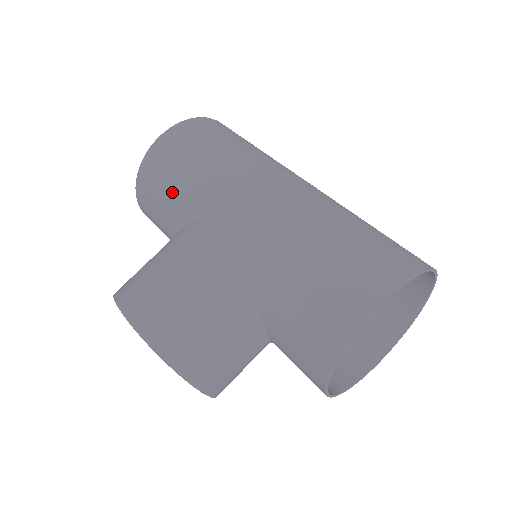
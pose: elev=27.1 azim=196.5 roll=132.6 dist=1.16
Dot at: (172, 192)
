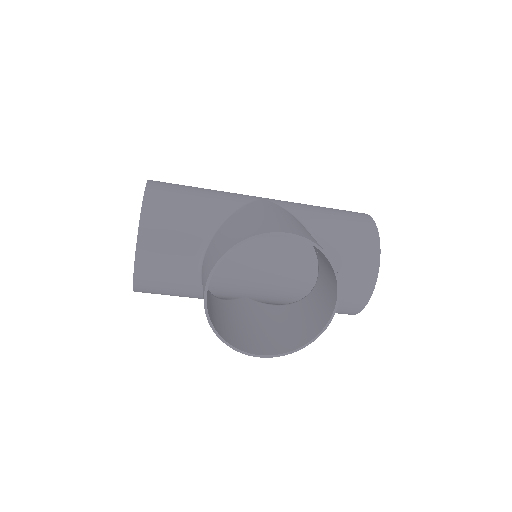
Dot at: (197, 203)
